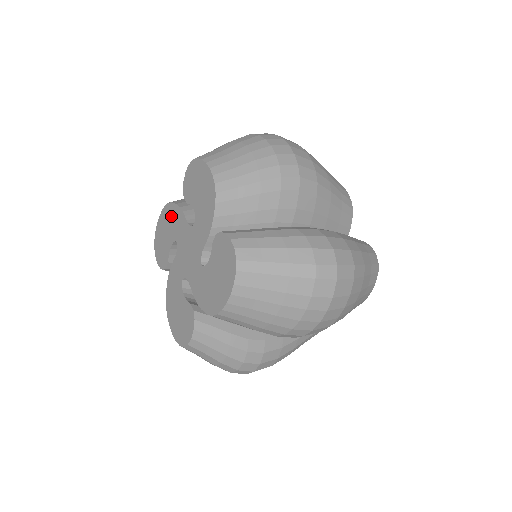
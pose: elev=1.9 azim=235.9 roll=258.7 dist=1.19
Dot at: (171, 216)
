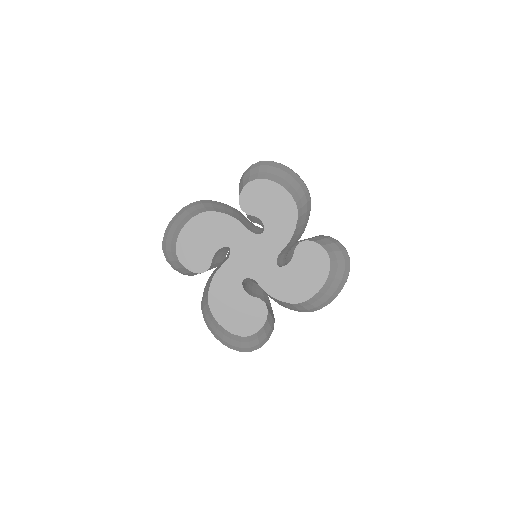
Dot at: (216, 224)
